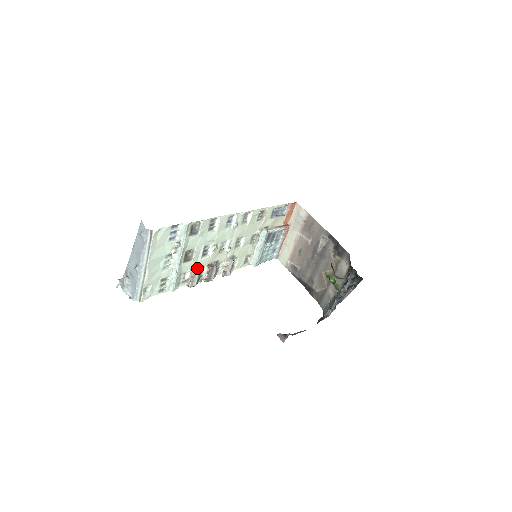
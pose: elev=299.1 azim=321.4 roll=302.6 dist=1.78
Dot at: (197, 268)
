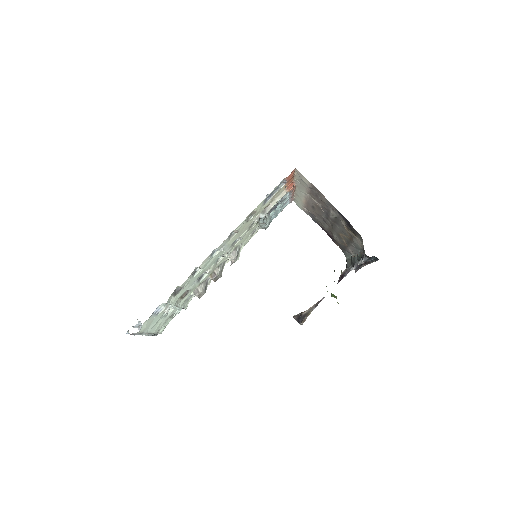
Dot at: (199, 288)
